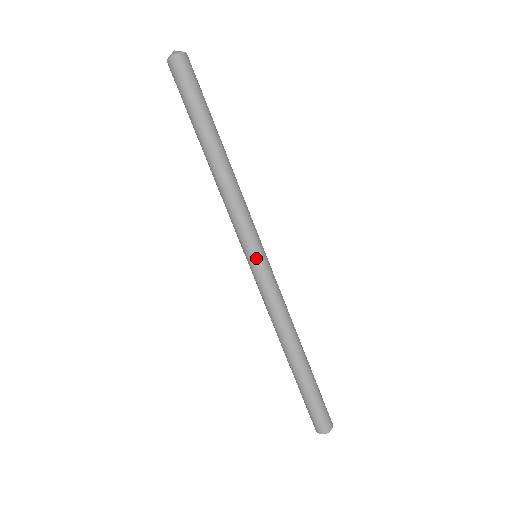
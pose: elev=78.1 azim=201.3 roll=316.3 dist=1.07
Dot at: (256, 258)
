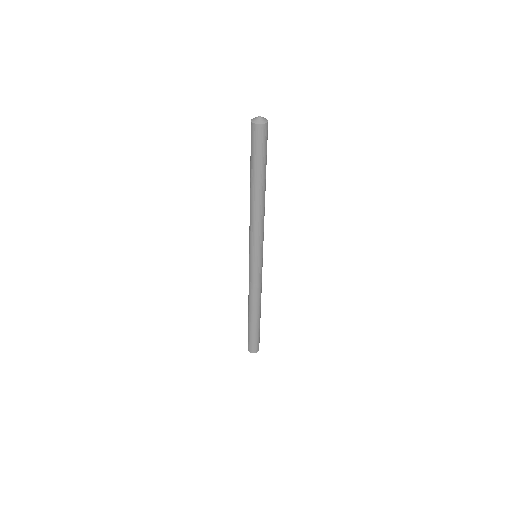
Dot at: (252, 259)
